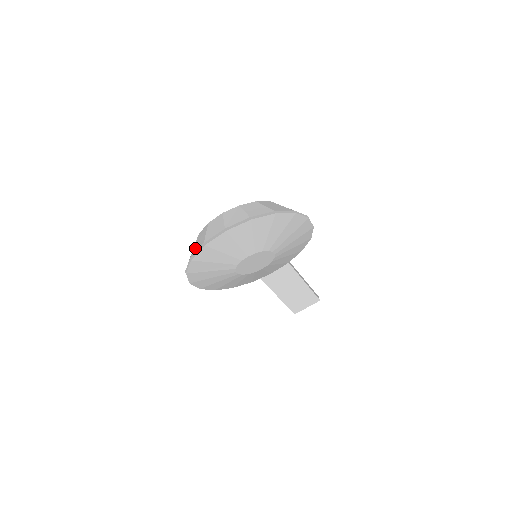
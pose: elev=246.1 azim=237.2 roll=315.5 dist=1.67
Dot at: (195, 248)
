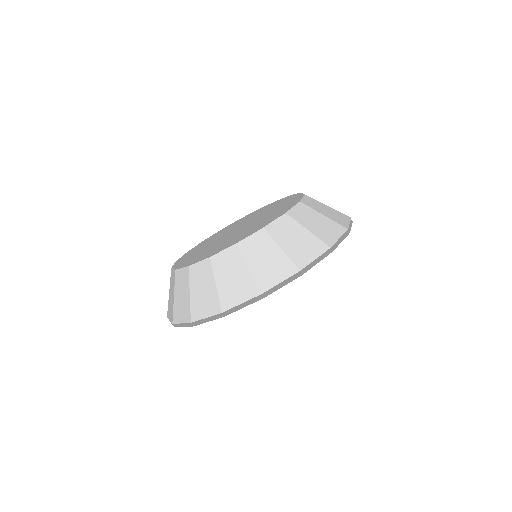
Dot at: (197, 306)
